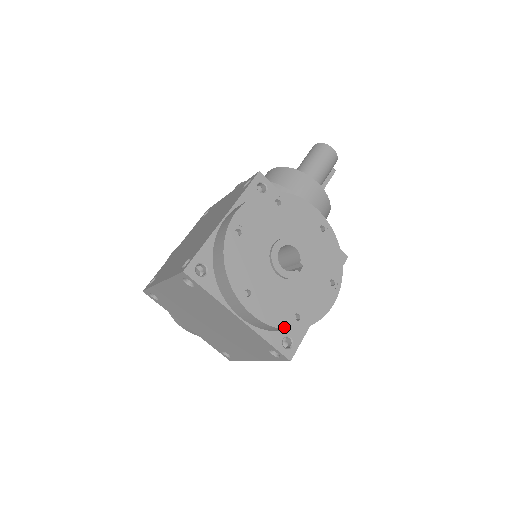
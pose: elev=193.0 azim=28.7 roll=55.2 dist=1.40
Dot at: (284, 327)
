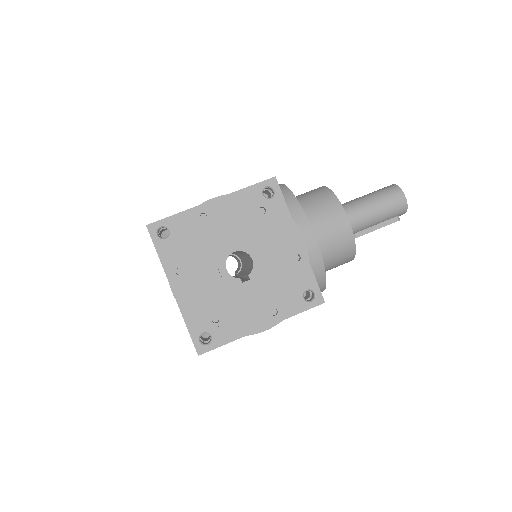
Dot at: (196, 320)
